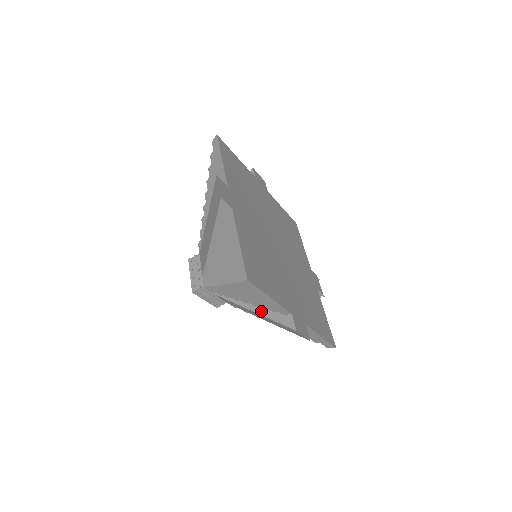
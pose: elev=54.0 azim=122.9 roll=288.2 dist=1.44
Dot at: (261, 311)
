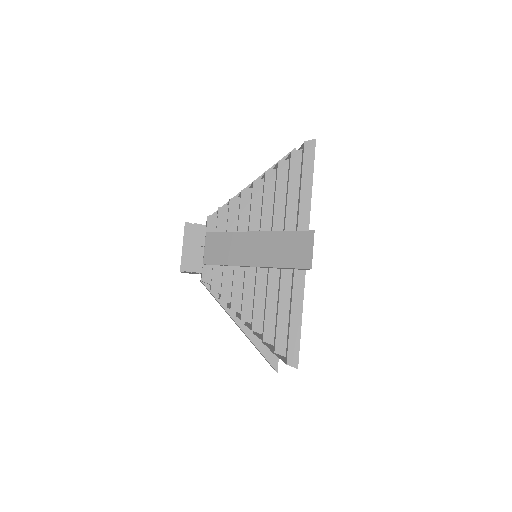
Dot at: (250, 334)
